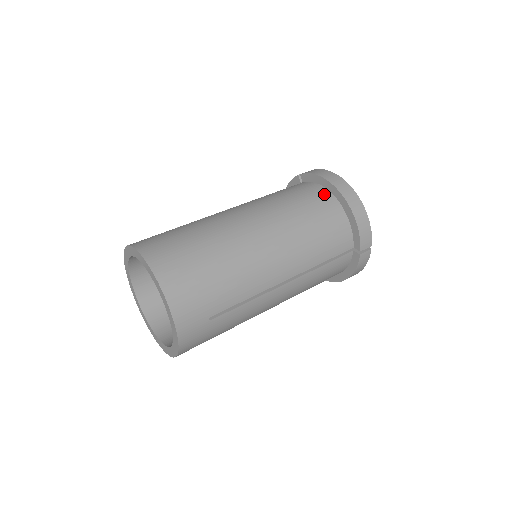
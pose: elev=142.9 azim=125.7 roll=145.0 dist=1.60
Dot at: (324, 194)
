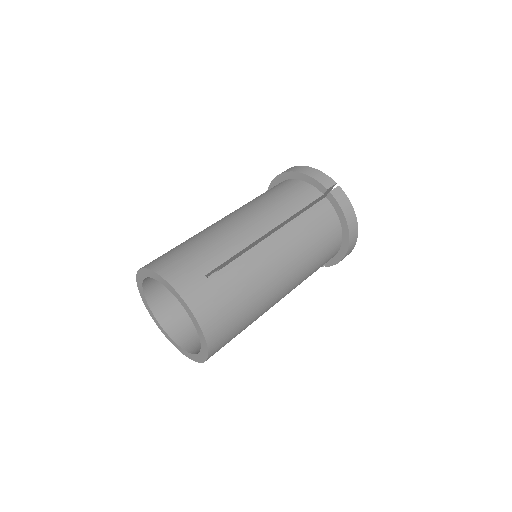
Dot at: occluded
